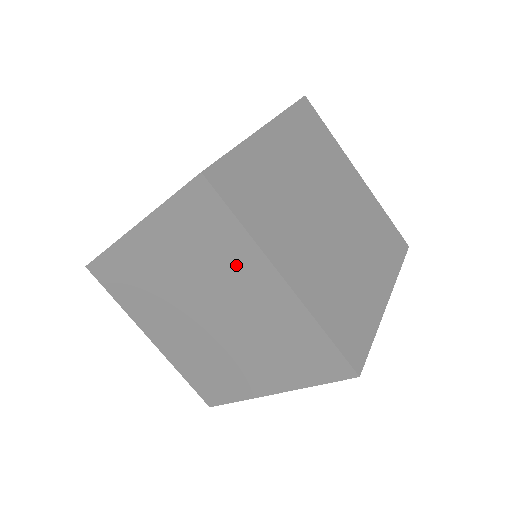
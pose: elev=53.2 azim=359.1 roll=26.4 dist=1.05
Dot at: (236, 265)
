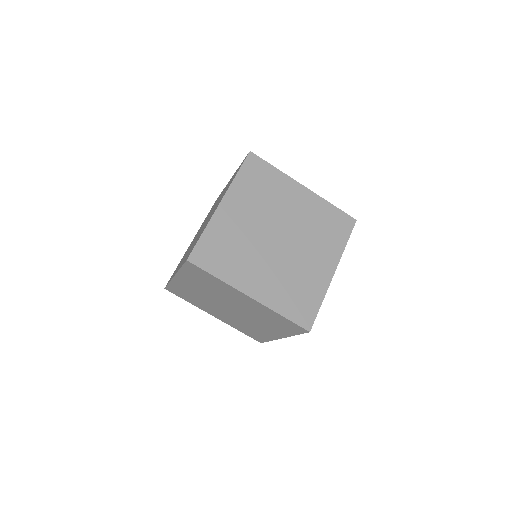
Dot at: (282, 192)
